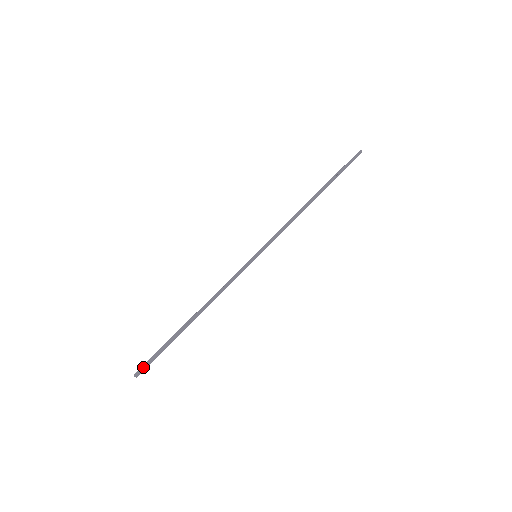
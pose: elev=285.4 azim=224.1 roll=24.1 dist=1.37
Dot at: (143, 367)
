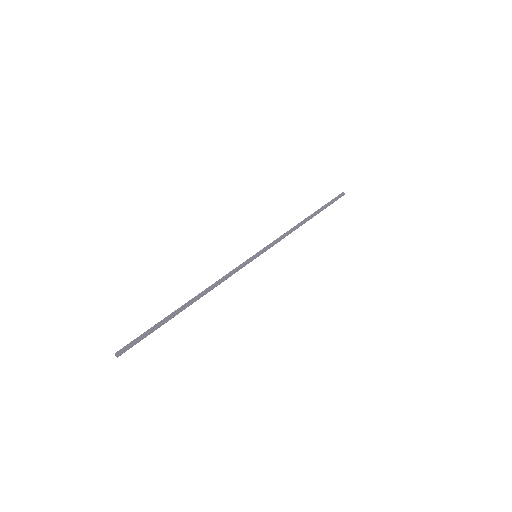
Dot at: (127, 345)
